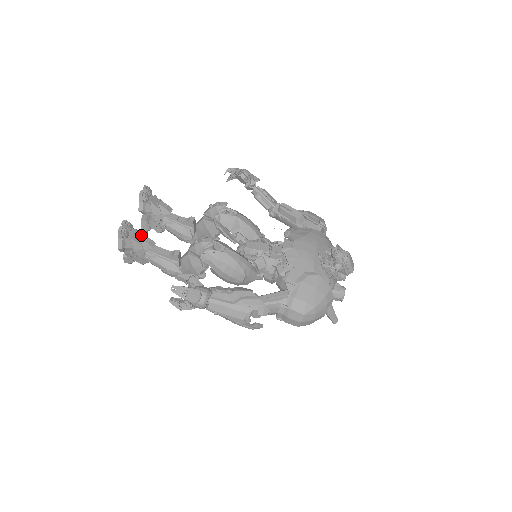
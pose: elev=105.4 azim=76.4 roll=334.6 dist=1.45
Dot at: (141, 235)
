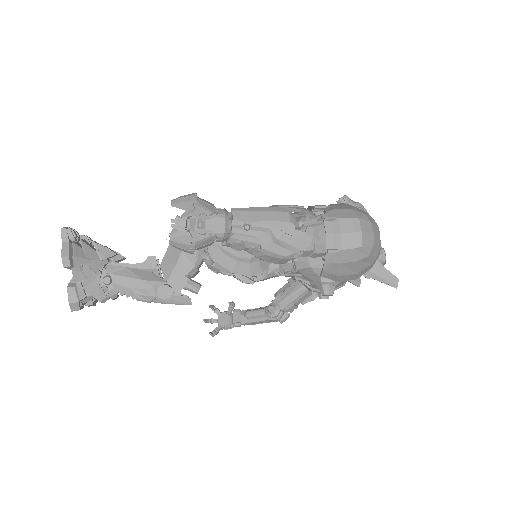
Dot at: (95, 242)
